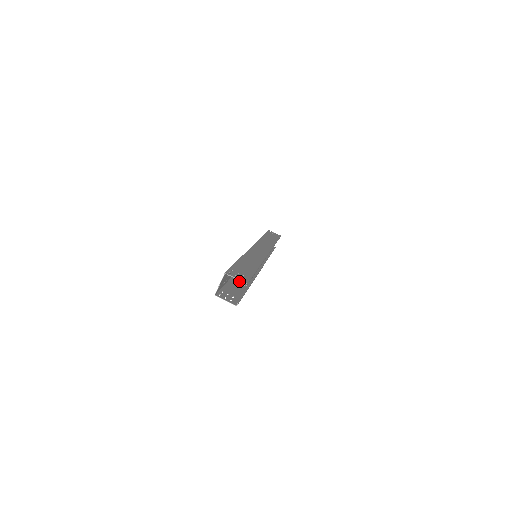
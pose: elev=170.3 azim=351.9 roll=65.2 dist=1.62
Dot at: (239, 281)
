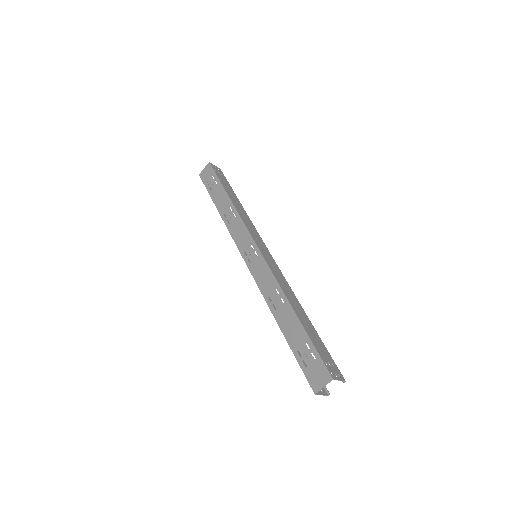
Dot at: occluded
